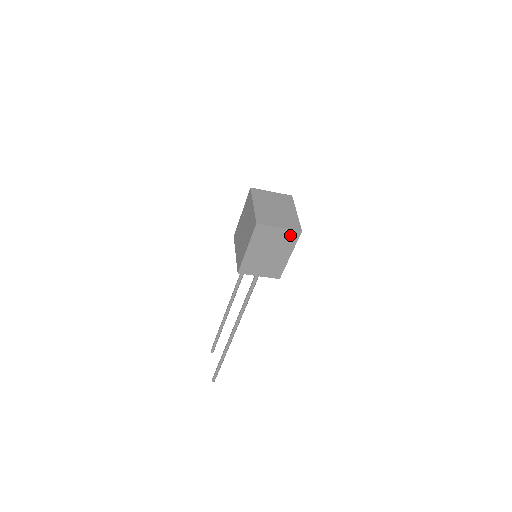
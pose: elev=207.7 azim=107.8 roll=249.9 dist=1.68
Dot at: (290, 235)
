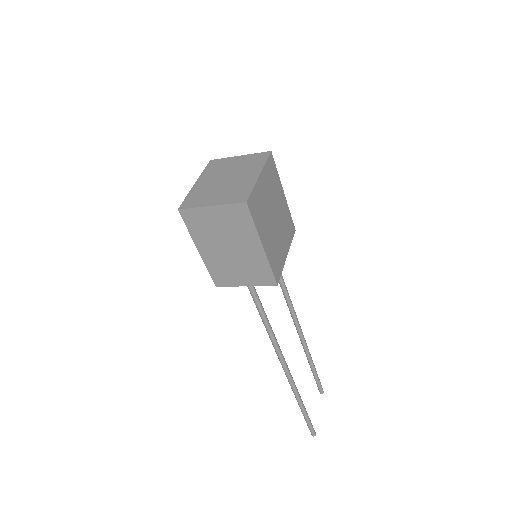
Dot at: (235, 214)
